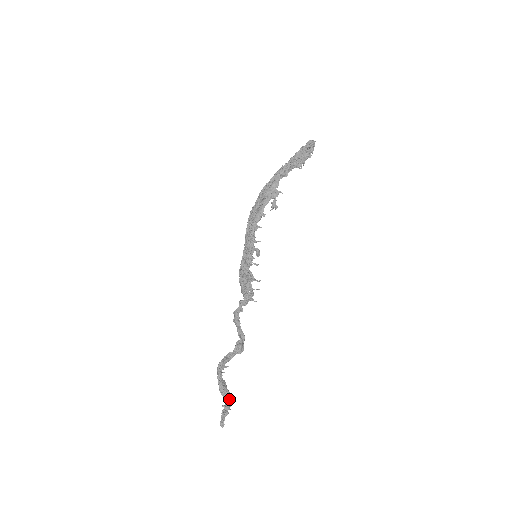
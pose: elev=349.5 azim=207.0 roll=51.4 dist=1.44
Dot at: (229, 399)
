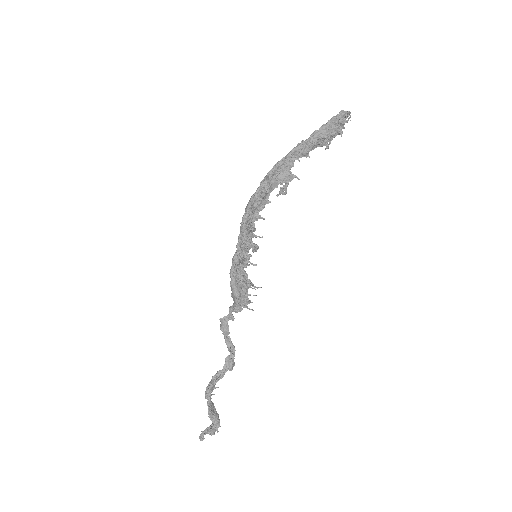
Dot at: (219, 423)
